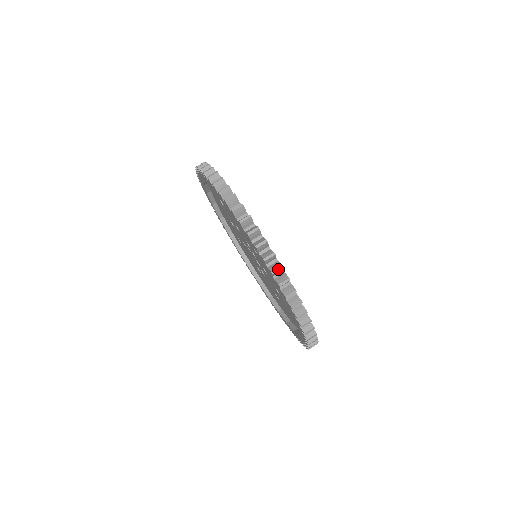
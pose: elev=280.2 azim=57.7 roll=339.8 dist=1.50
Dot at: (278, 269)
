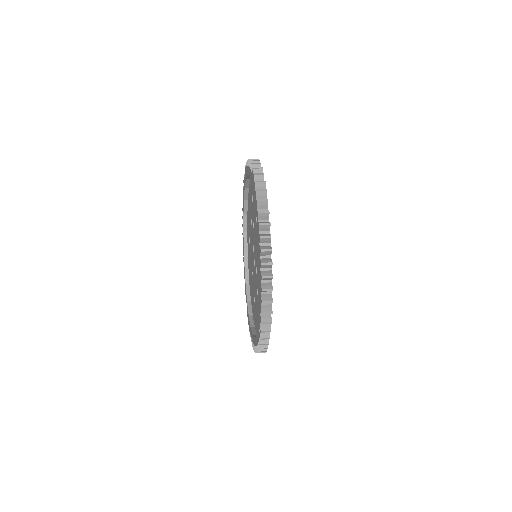
Dot at: (268, 263)
